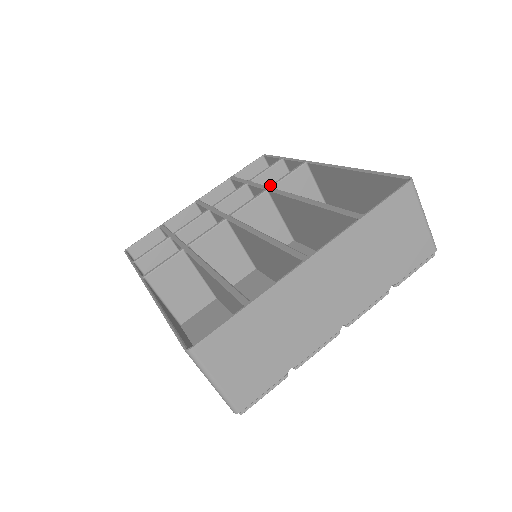
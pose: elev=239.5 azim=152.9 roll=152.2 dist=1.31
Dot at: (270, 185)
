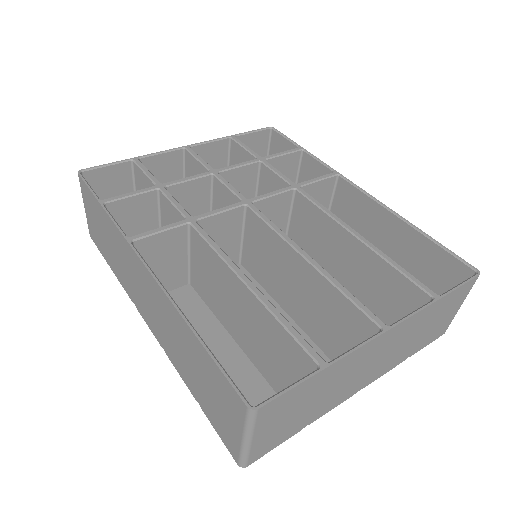
Dot at: (298, 183)
